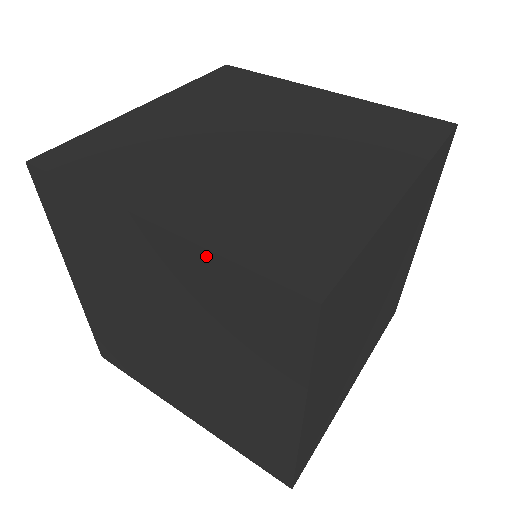
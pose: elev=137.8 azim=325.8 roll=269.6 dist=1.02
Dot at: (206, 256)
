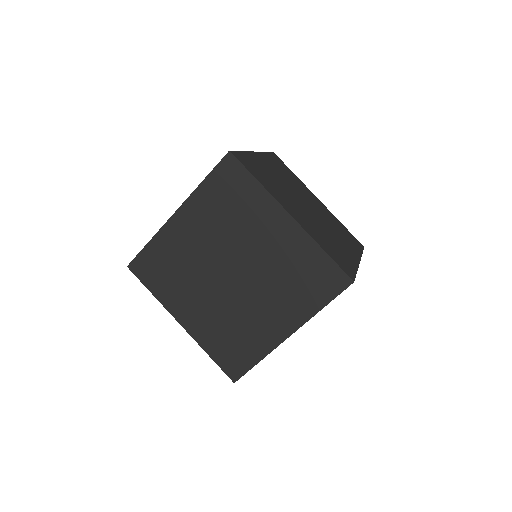
Dot at: (312, 244)
